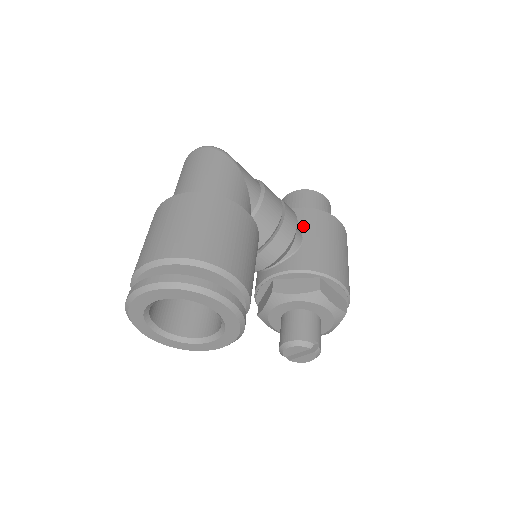
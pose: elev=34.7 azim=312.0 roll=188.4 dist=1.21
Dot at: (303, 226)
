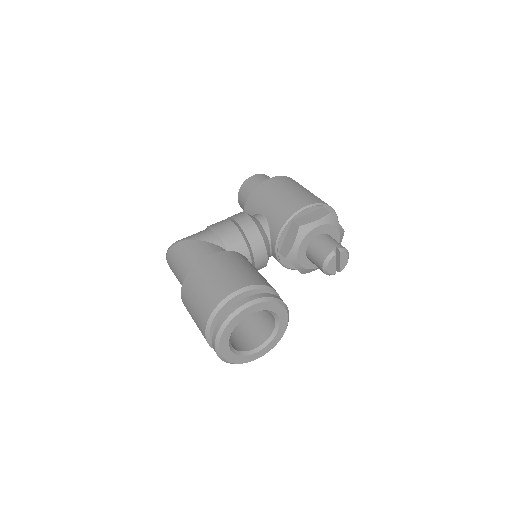
Dot at: (257, 210)
